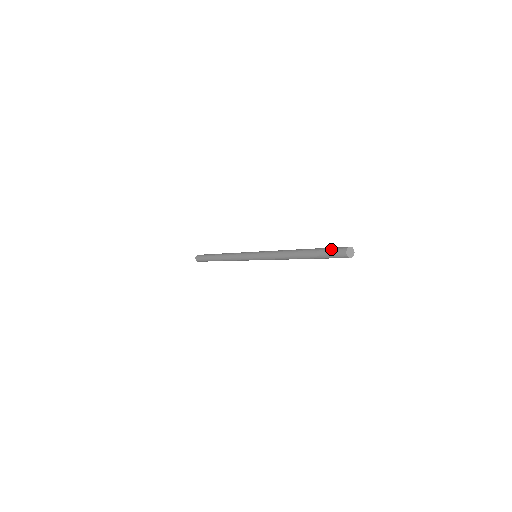
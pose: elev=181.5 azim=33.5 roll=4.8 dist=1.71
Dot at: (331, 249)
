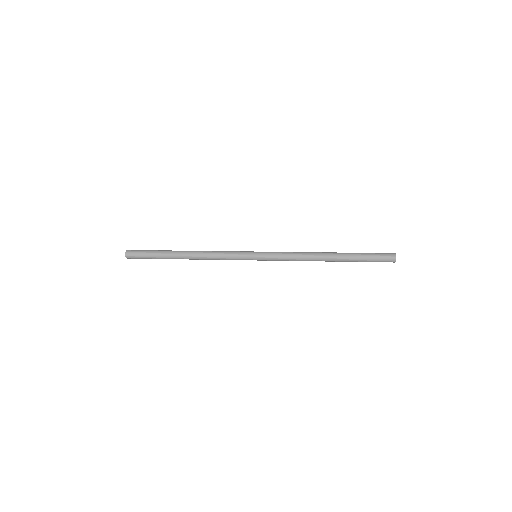
Dot at: (376, 253)
